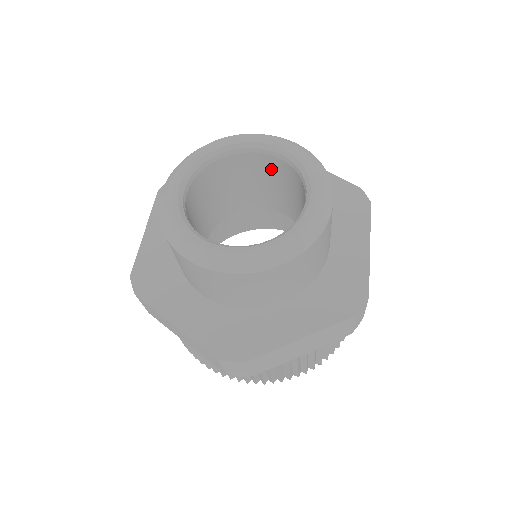
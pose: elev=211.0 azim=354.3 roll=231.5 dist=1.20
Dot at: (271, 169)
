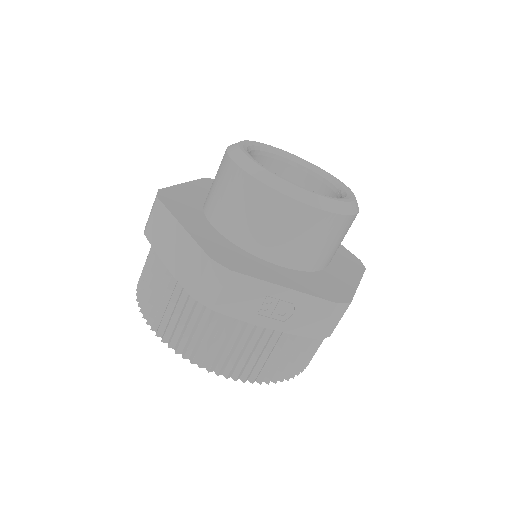
Dot at: occluded
